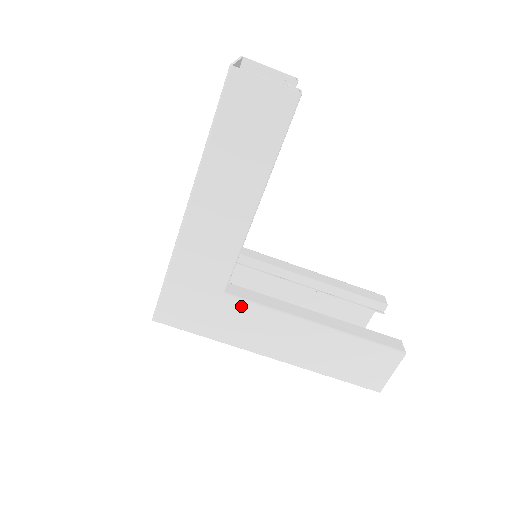
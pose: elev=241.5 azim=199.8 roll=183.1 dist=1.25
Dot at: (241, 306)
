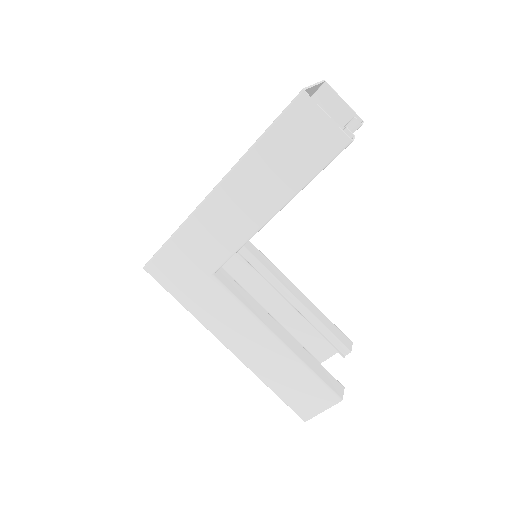
Dot at: (221, 292)
